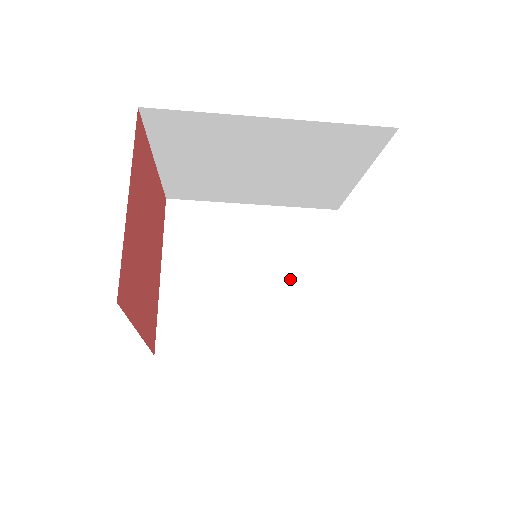
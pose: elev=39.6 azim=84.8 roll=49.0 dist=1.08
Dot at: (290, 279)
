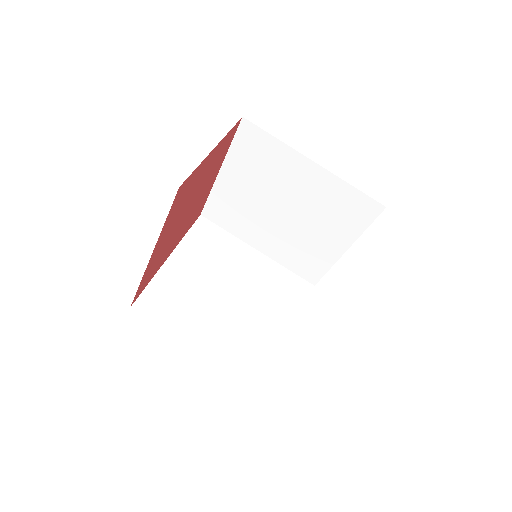
Dot at: (260, 311)
